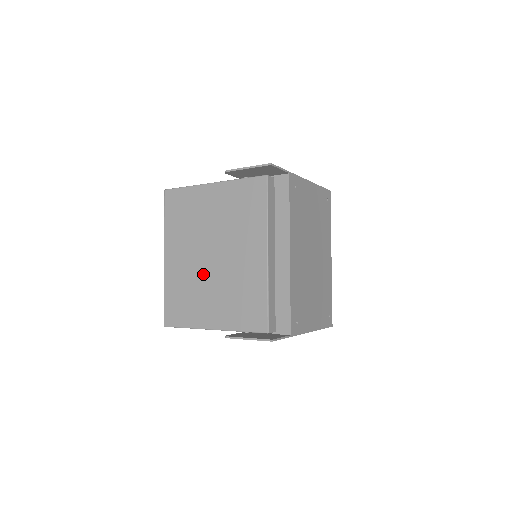
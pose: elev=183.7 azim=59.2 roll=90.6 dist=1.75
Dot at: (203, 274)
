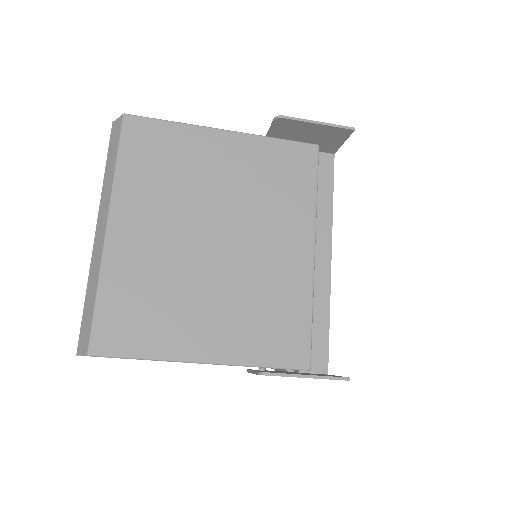
Dot at: (194, 267)
